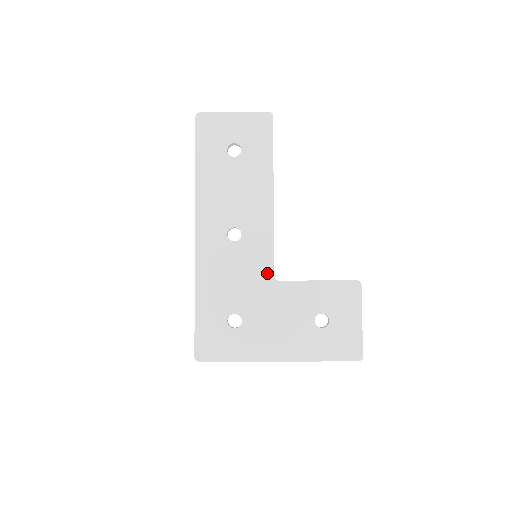
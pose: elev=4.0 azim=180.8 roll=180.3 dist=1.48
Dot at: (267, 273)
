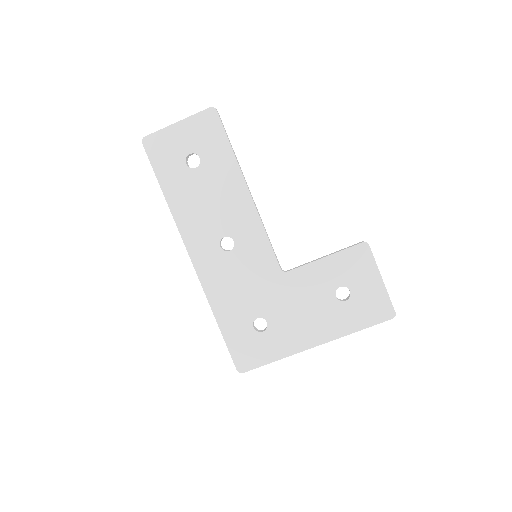
Dot at: (273, 269)
